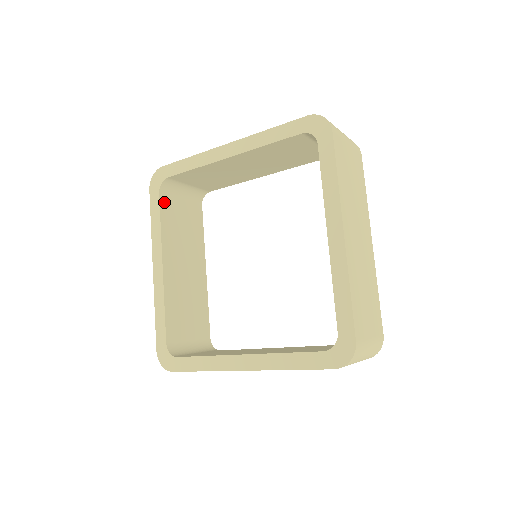
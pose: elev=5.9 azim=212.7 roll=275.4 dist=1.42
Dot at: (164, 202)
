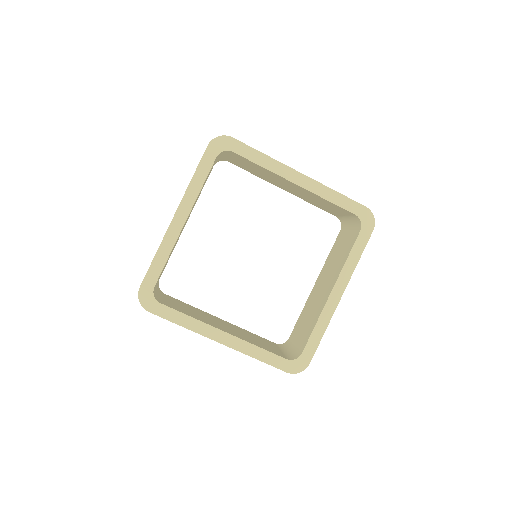
Dot at: (168, 306)
